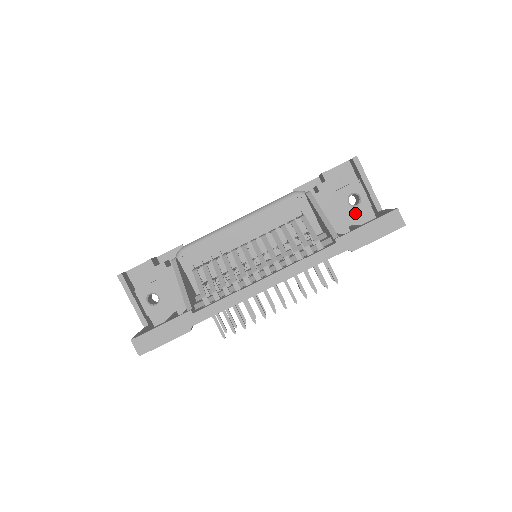
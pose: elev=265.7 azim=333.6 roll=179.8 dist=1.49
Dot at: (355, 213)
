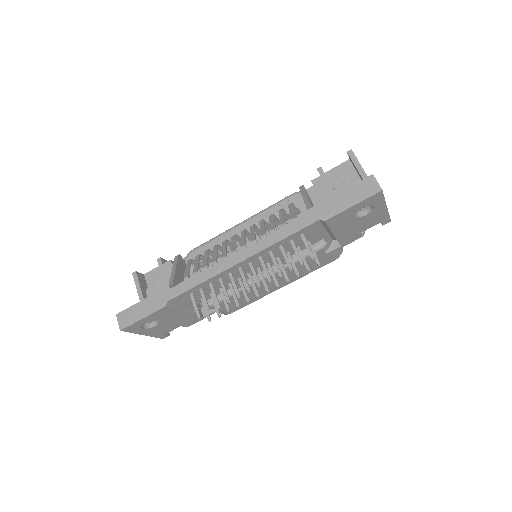
Dot at: occluded
